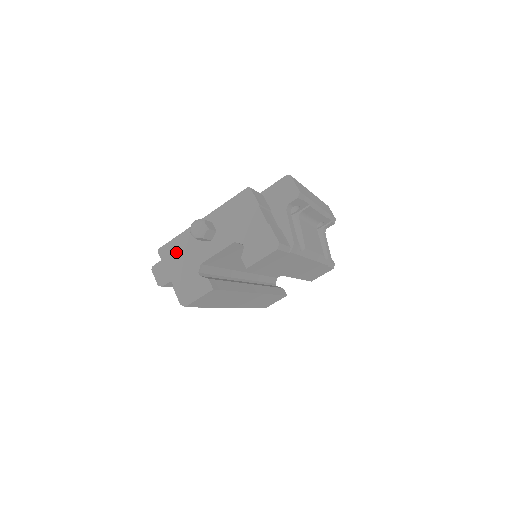
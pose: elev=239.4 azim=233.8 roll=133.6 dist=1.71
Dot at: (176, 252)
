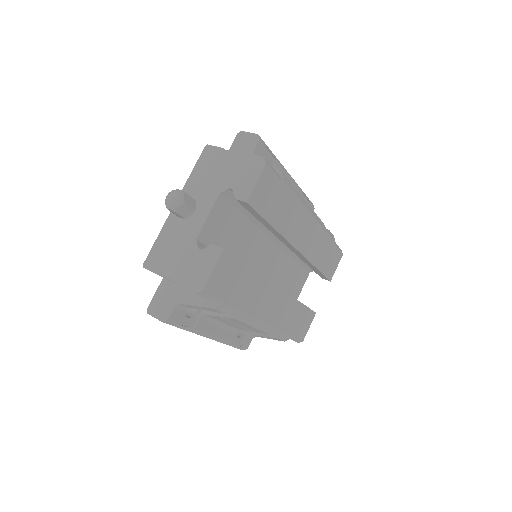
Dot at: (163, 251)
